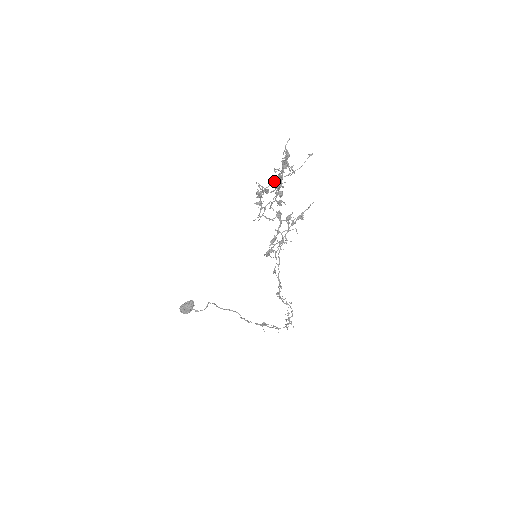
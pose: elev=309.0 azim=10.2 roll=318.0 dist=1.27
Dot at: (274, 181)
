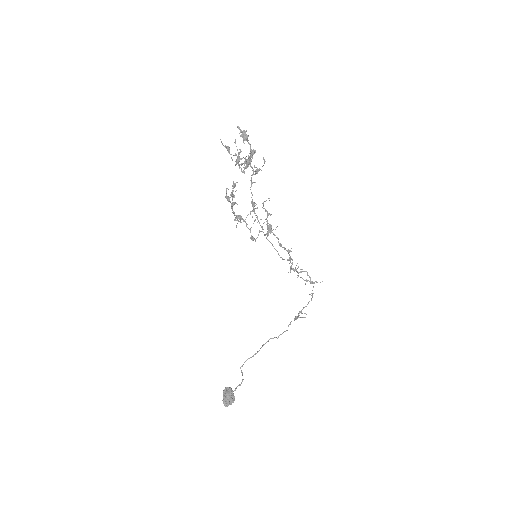
Dot at: (239, 164)
